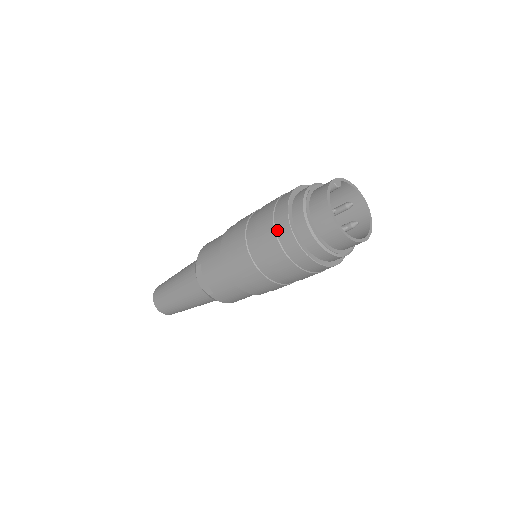
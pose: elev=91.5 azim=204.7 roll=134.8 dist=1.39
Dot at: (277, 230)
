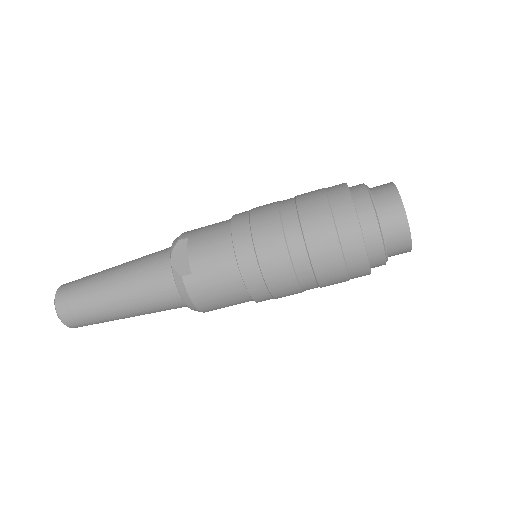
Dot at: (331, 200)
